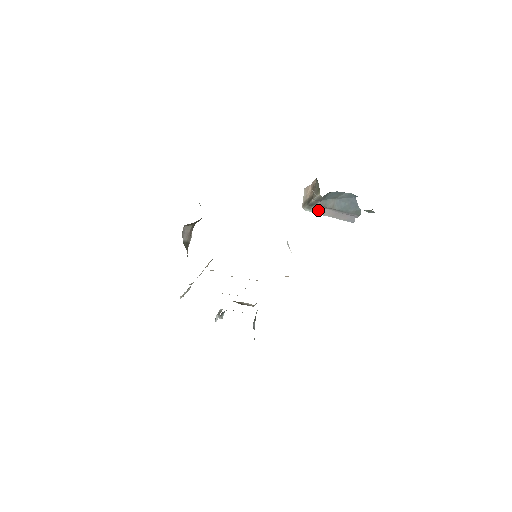
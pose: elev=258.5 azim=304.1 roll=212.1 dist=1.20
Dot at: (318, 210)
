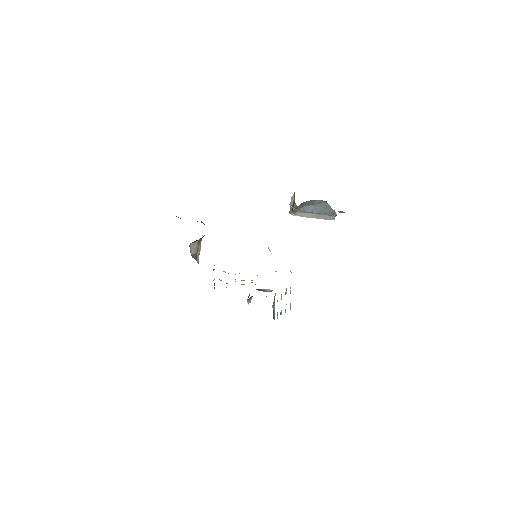
Dot at: (302, 214)
